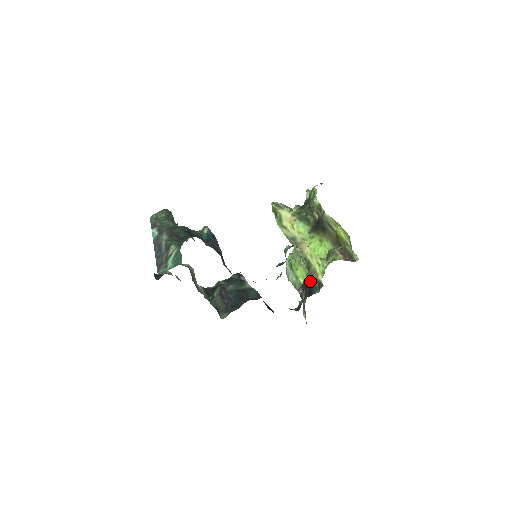
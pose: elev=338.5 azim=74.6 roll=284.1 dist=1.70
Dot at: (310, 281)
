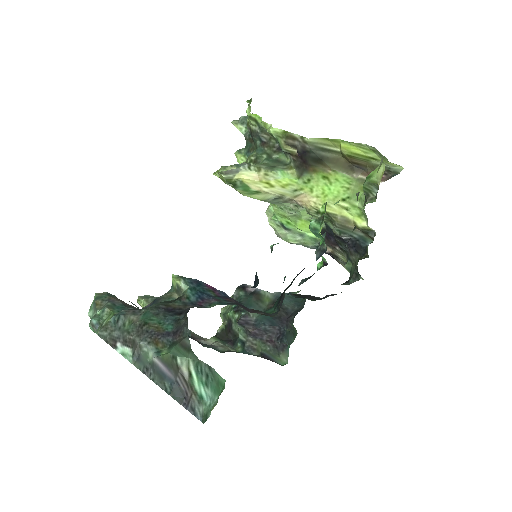
Dot at: (346, 235)
